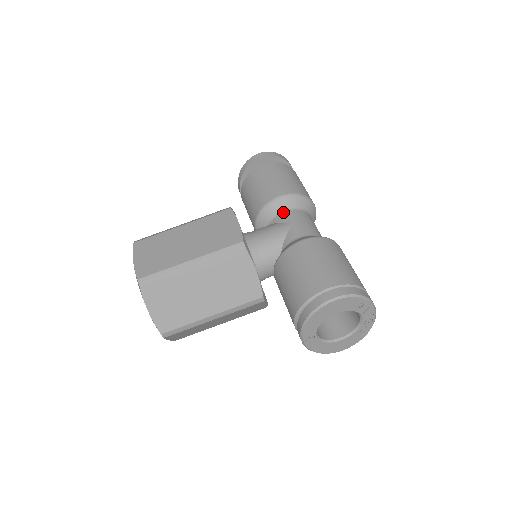
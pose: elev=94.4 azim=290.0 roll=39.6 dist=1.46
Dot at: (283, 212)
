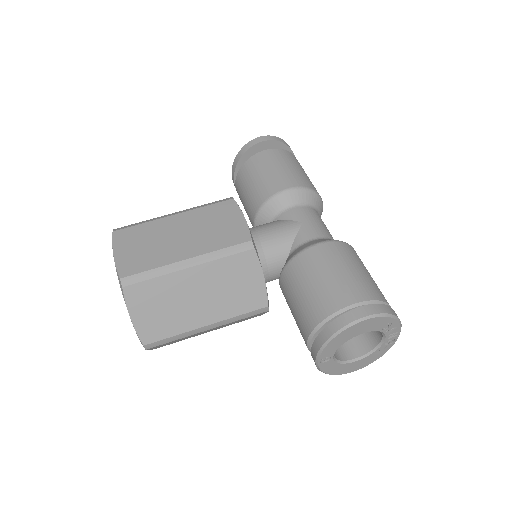
Dot at: (291, 208)
